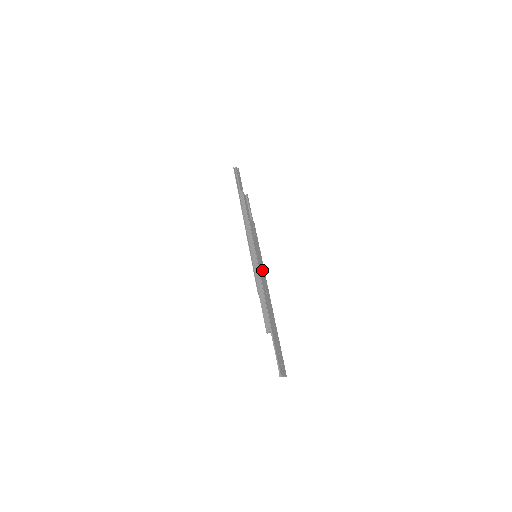
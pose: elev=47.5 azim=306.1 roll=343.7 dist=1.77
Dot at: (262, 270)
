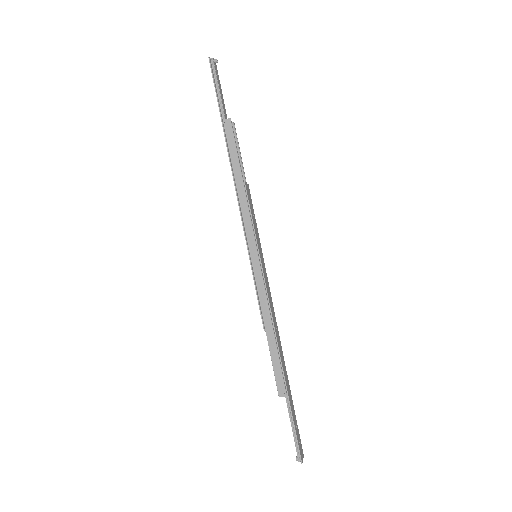
Dot at: (267, 284)
